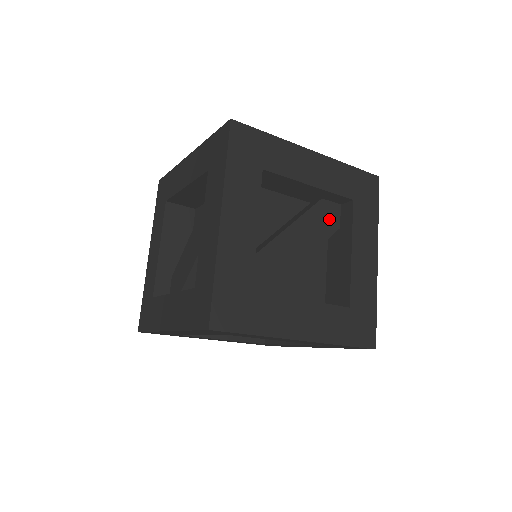
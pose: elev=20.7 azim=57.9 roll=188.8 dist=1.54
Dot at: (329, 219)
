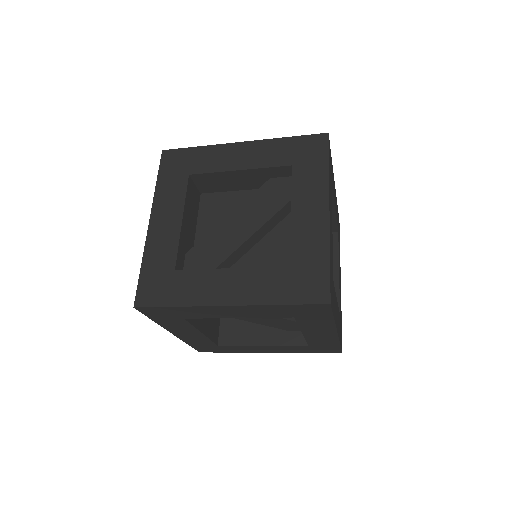
Dot at: (280, 193)
